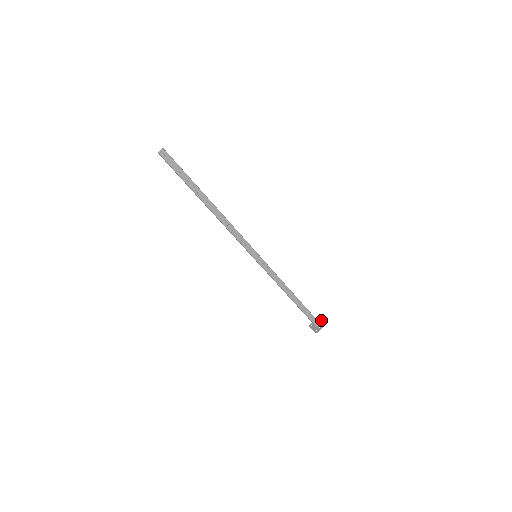
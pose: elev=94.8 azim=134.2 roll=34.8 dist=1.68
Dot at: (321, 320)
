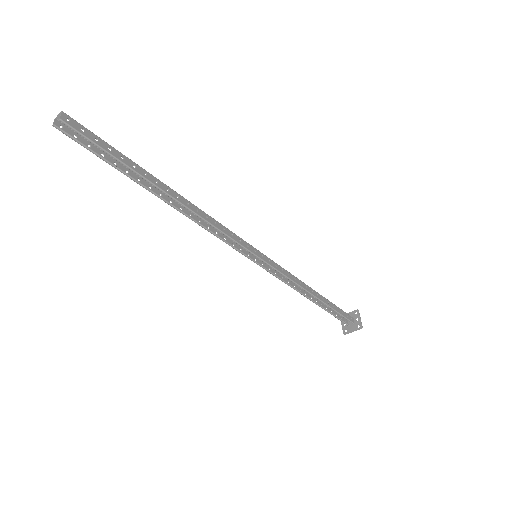
Dot at: occluded
